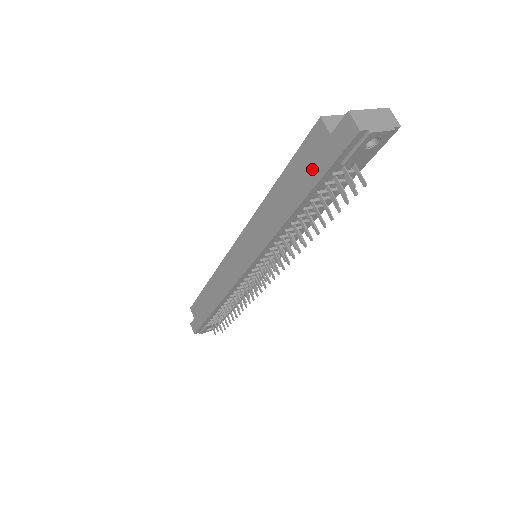
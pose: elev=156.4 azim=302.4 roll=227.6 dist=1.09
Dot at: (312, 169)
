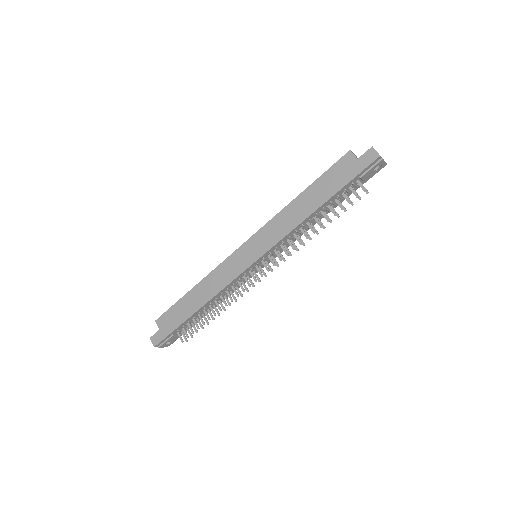
Dot at: (340, 179)
